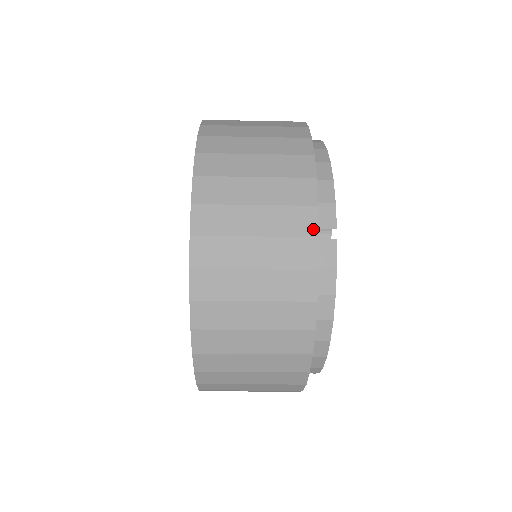
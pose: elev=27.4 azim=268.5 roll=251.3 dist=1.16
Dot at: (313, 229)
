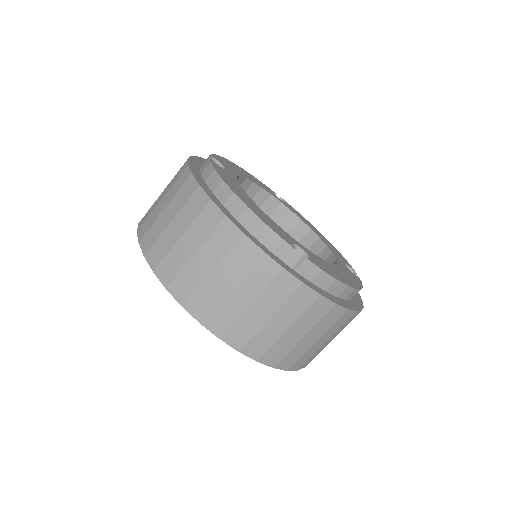
Dot at: occluded
